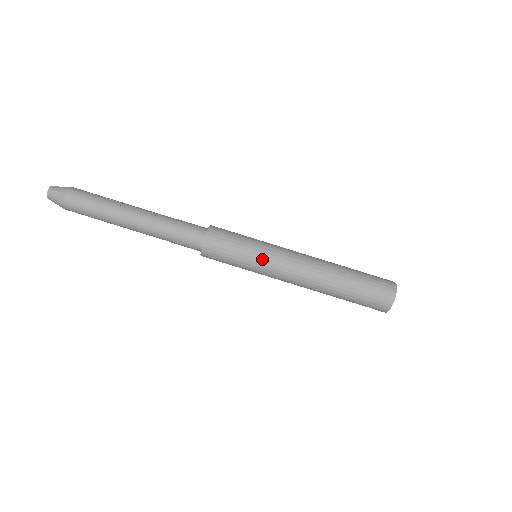
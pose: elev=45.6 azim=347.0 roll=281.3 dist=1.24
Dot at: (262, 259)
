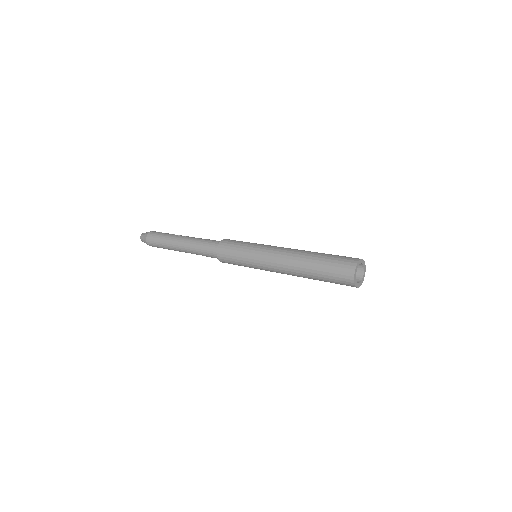
Dot at: (255, 250)
